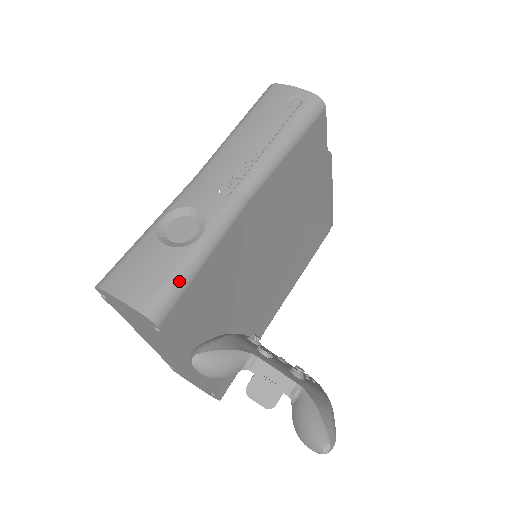
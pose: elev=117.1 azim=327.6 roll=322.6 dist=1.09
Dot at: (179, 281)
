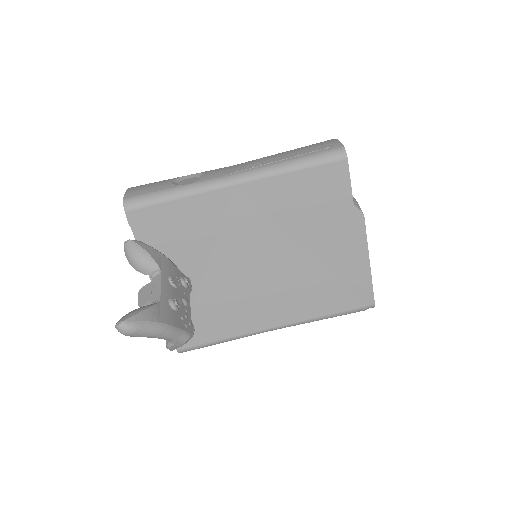
Dot at: (154, 197)
